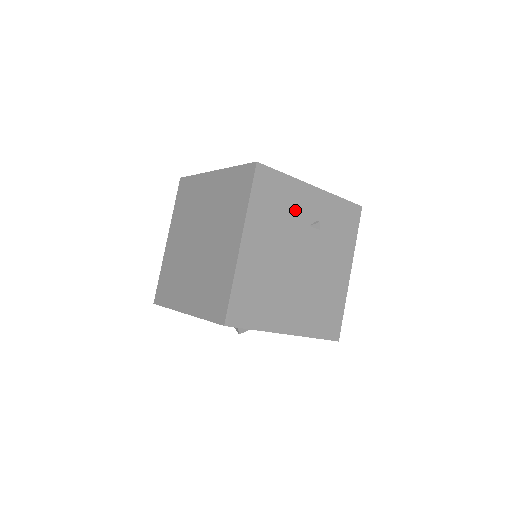
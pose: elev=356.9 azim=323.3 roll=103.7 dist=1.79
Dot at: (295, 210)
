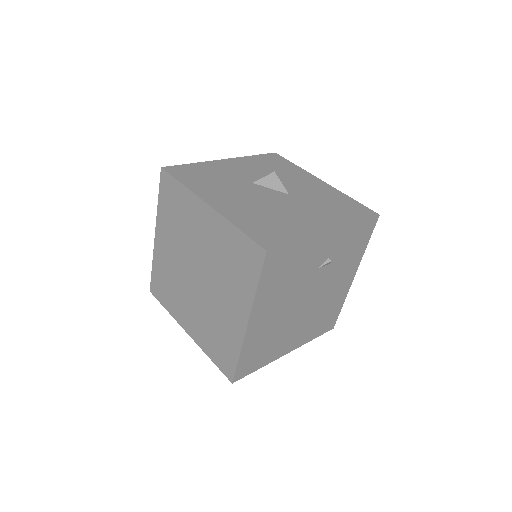
Dot at: (306, 265)
